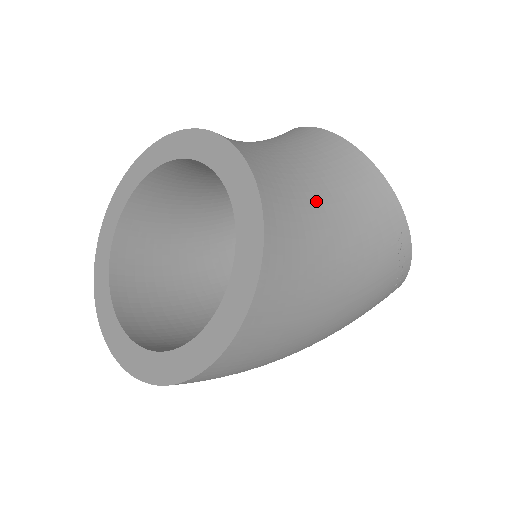
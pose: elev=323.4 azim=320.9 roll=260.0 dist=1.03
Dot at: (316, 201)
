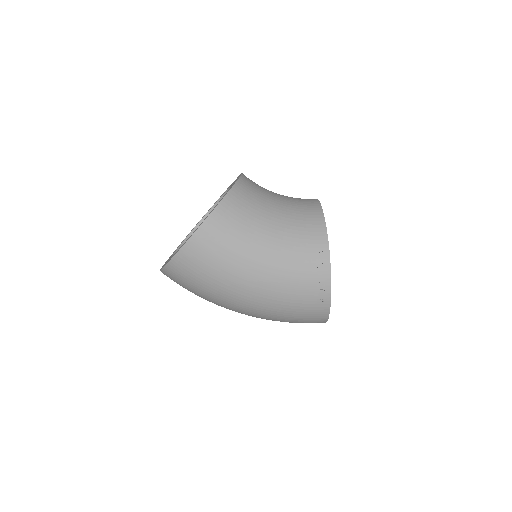
Dot at: (269, 210)
